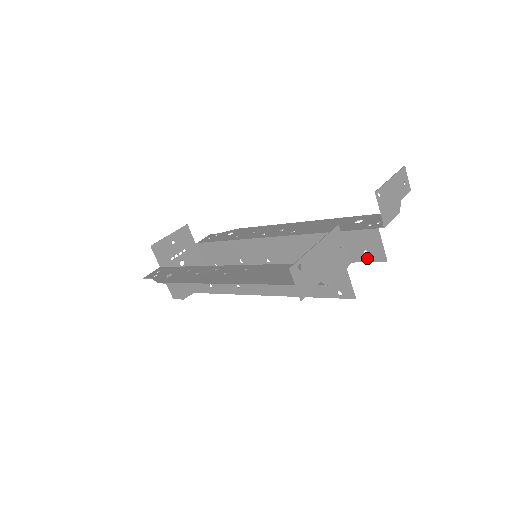
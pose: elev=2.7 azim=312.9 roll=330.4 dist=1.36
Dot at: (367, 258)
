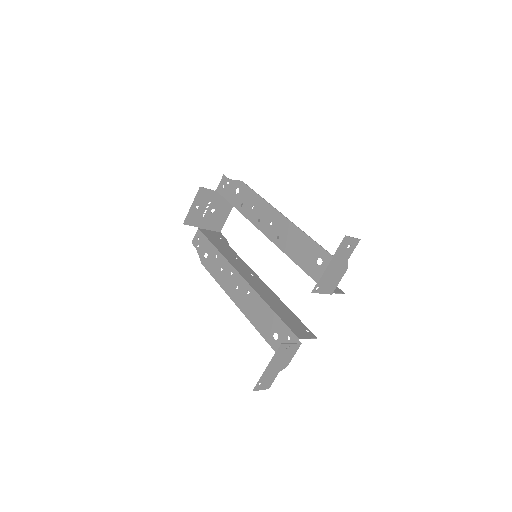
Dot at: occluded
